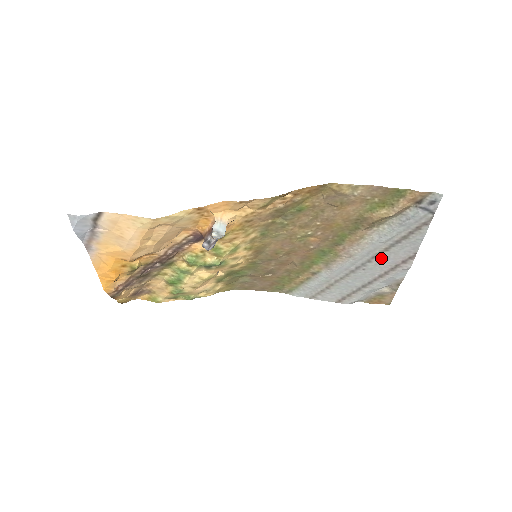
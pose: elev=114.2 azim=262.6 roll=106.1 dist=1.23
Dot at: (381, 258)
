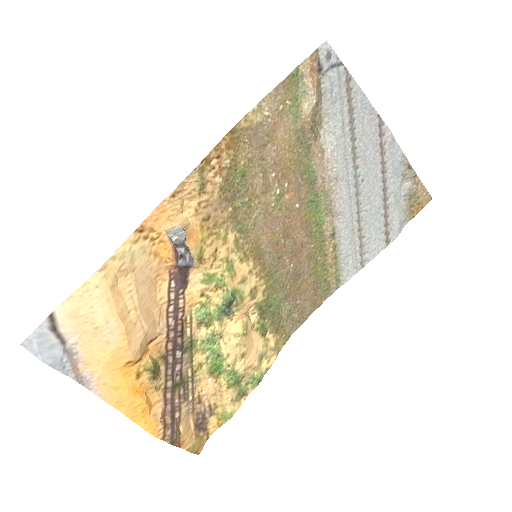
Dot at: (360, 153)
